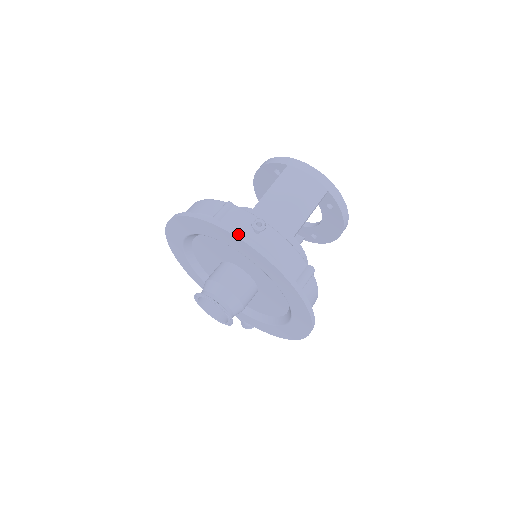
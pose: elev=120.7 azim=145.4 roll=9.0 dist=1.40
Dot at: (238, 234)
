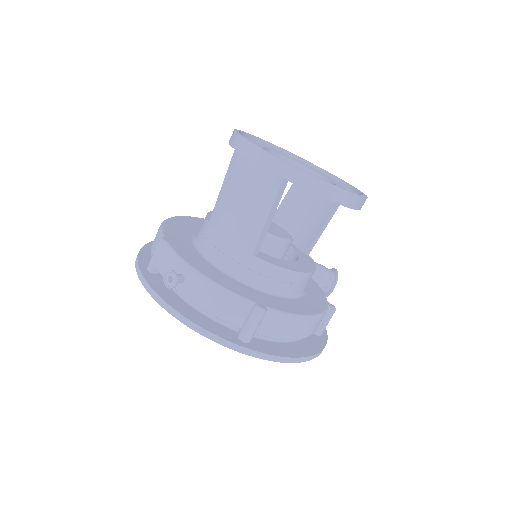
Dot at: (154, 294)
